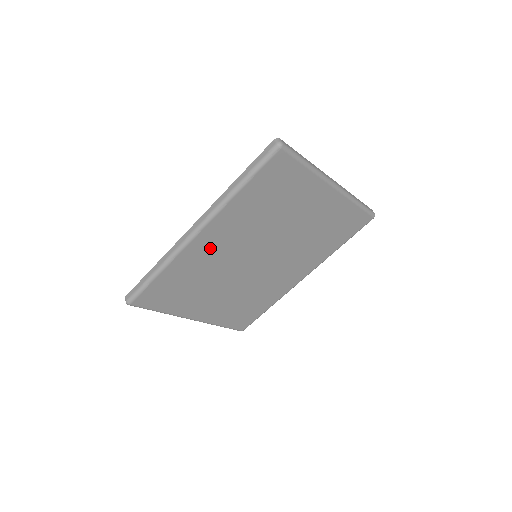
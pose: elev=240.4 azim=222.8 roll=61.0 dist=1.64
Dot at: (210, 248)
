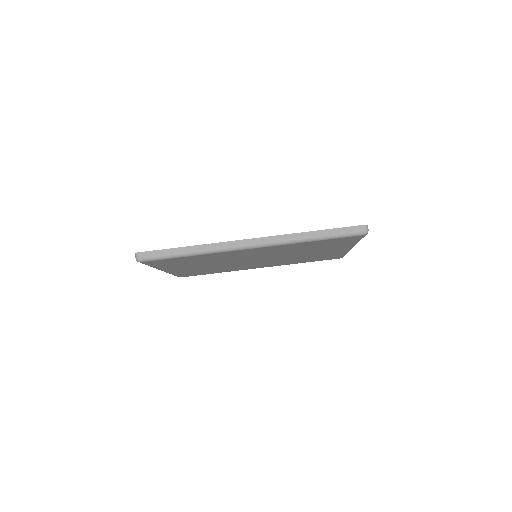
Dot at: (243, 253)
